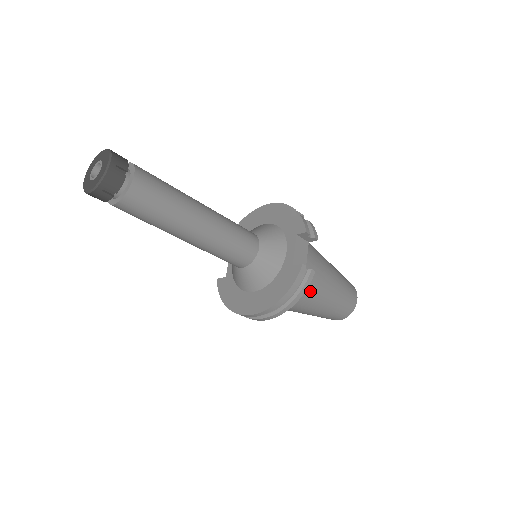
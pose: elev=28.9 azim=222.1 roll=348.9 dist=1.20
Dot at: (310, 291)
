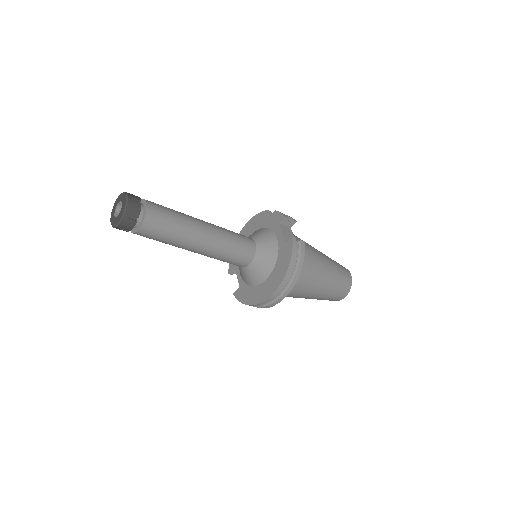
Dot at: (309, 266)
